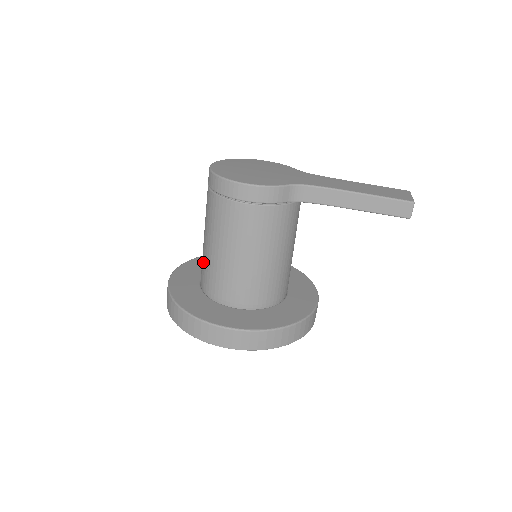
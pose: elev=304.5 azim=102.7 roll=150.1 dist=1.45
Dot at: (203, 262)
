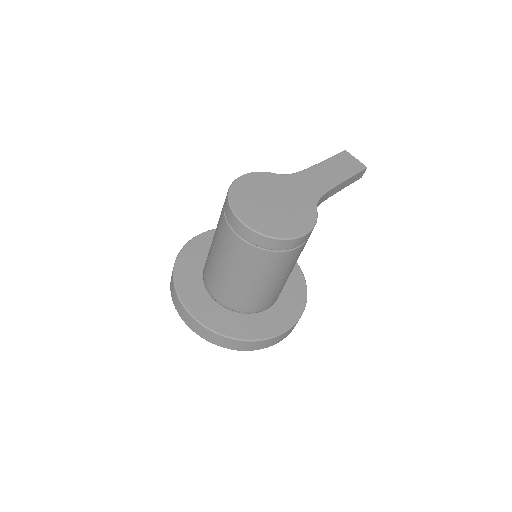
Dot at: (237, 294)
